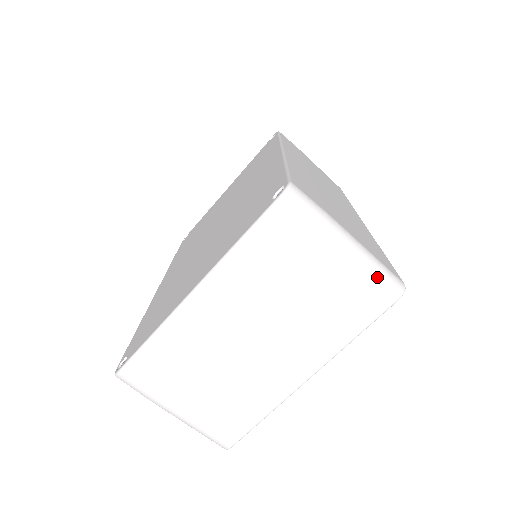
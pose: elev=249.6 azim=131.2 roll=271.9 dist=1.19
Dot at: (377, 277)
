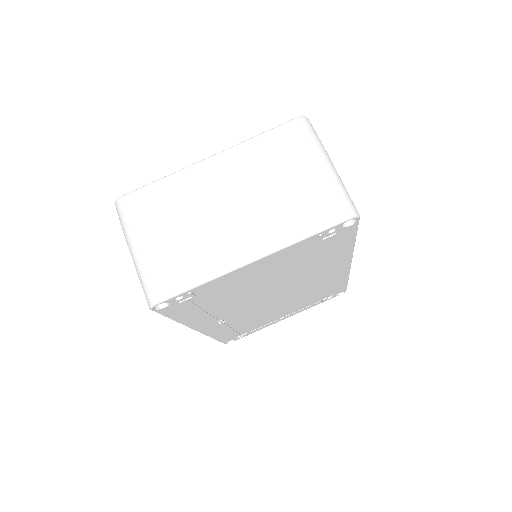
Dot at: (340, 193)
